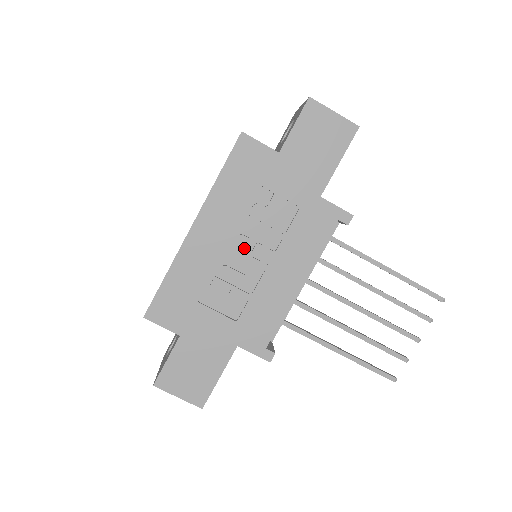
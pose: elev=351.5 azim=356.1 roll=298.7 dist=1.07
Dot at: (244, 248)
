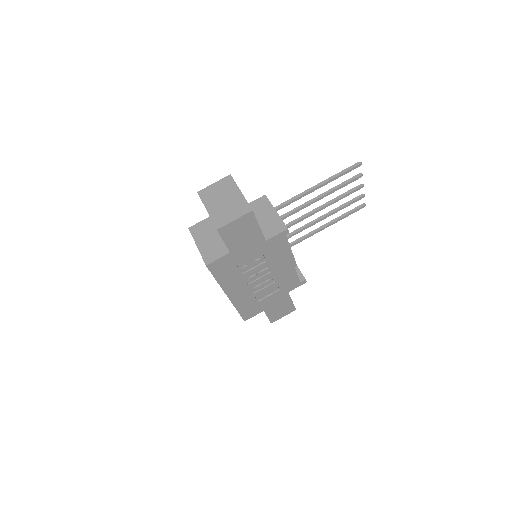
Dot at: (255, 279)
